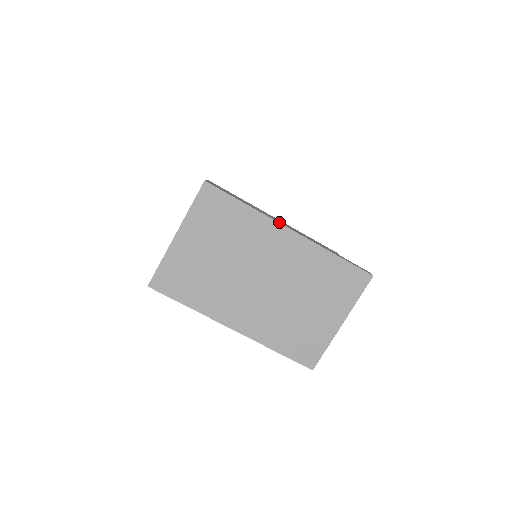
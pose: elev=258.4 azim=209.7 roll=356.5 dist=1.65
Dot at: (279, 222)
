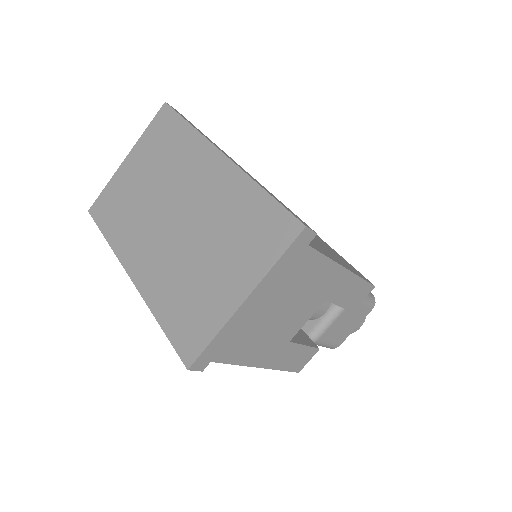
Dot at: (216, 146)
